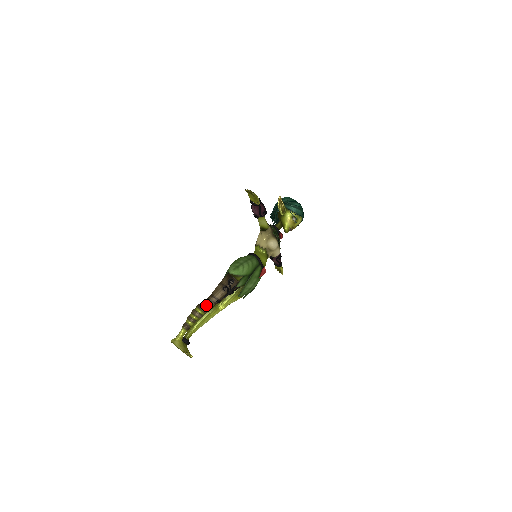
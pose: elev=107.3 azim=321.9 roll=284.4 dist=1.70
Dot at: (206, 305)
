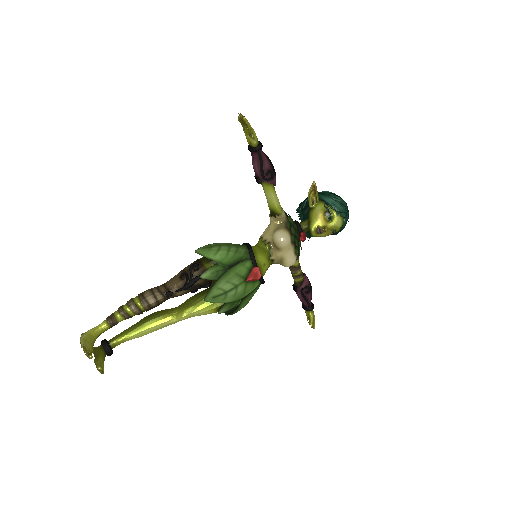
Dot at: (149, 294)
